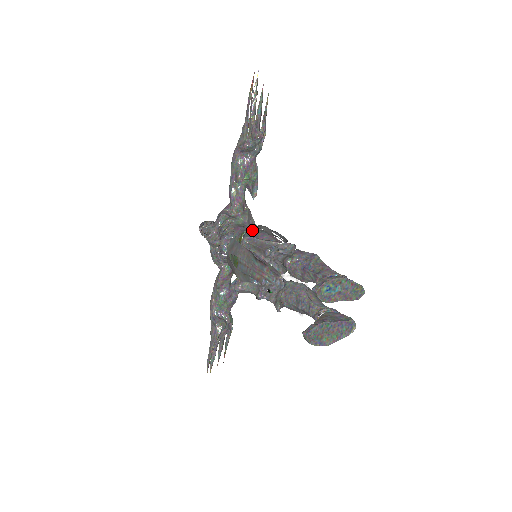
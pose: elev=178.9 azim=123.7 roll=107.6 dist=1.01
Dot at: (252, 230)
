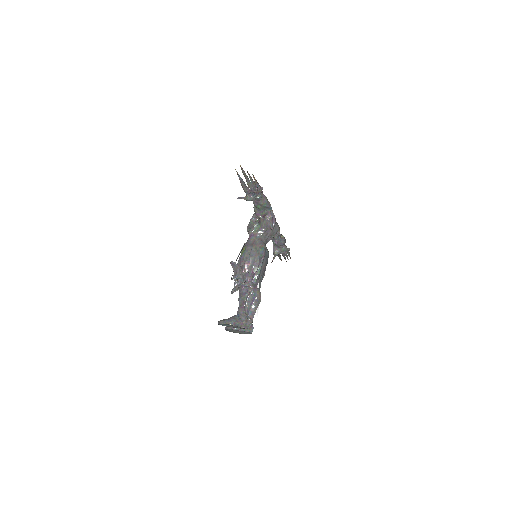
Dot at: (248, 248)
